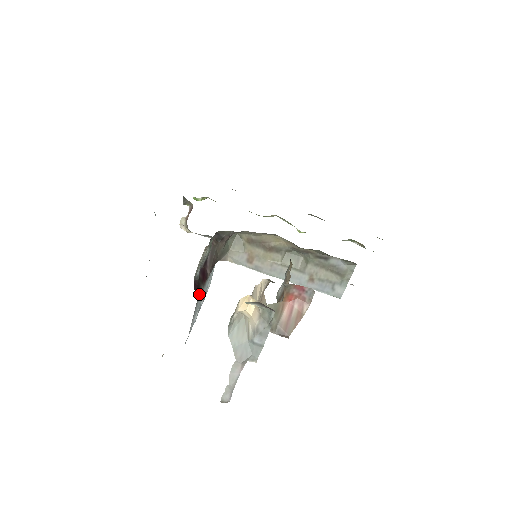
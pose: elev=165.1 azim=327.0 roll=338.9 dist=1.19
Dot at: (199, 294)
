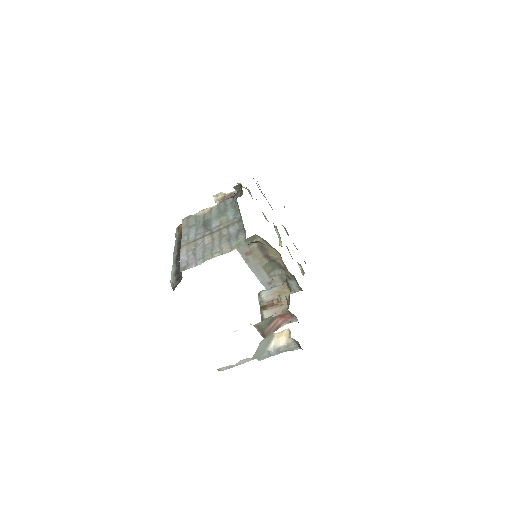
Dot at: occluded
